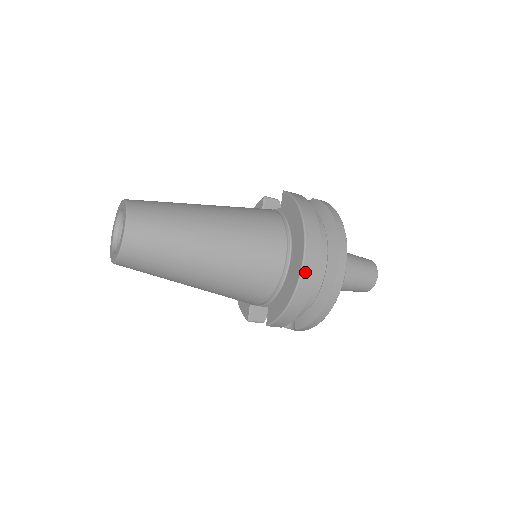
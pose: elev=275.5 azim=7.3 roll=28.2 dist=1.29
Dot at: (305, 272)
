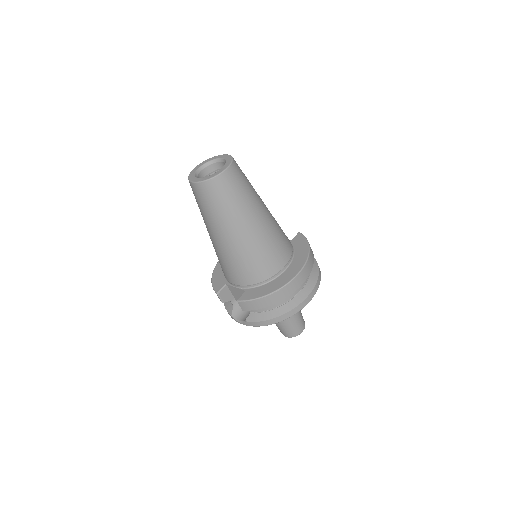
Dot at: (293, 282)
